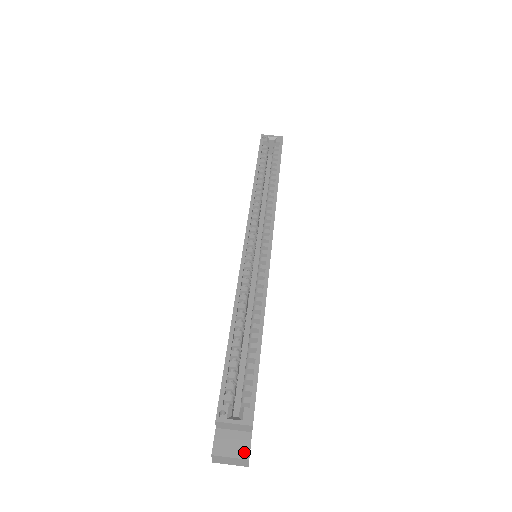
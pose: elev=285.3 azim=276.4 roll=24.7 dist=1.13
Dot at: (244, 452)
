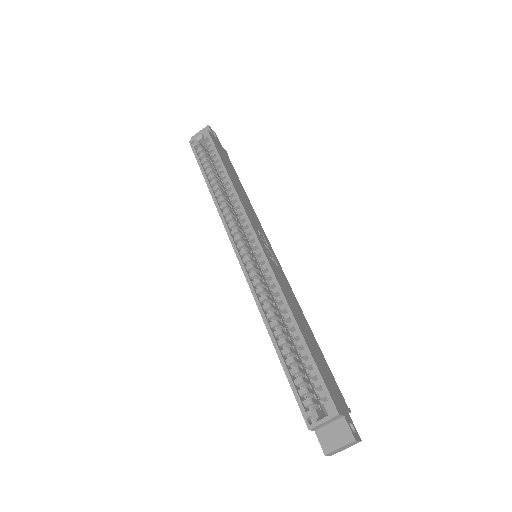
Dot at: (348, 437)
